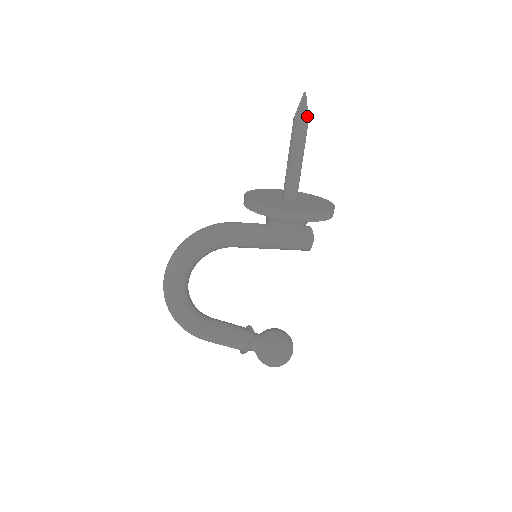
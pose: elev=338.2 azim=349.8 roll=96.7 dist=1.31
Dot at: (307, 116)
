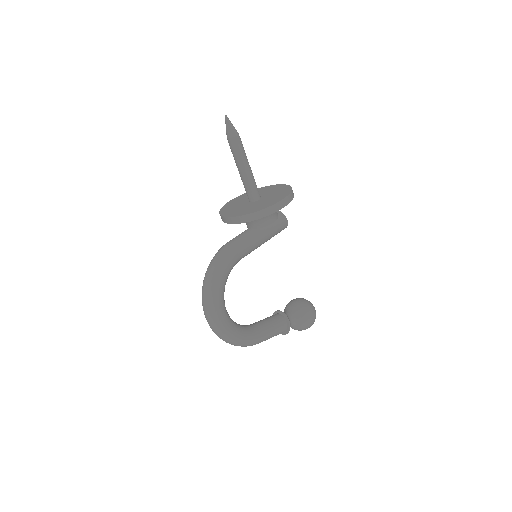
Dot at: (237, 132)
